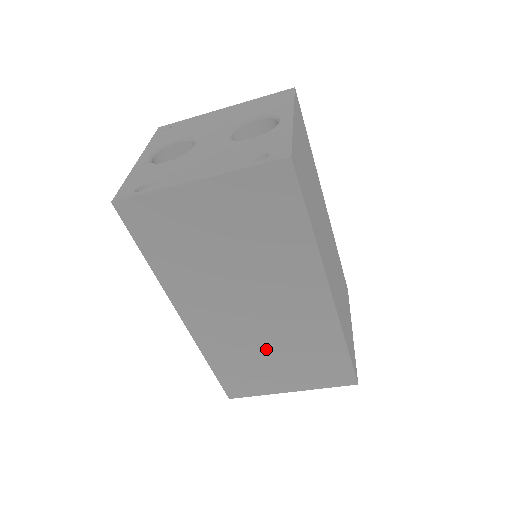
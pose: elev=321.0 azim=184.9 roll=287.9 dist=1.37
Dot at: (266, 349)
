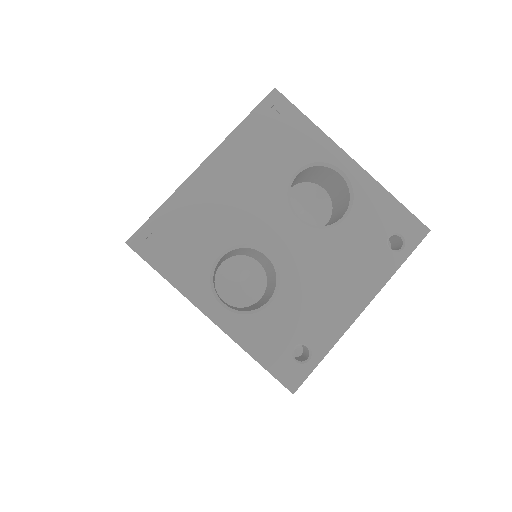
Dot at: occluded
